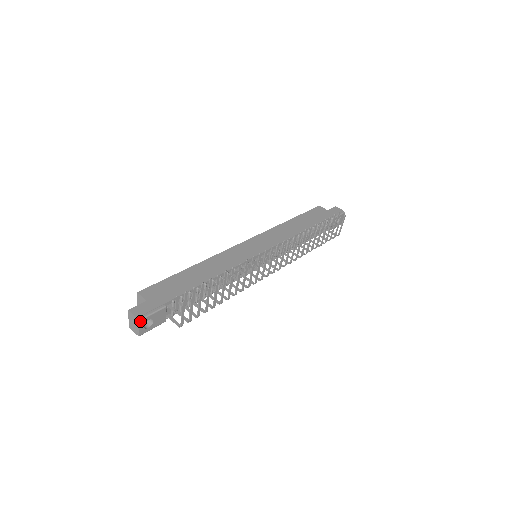
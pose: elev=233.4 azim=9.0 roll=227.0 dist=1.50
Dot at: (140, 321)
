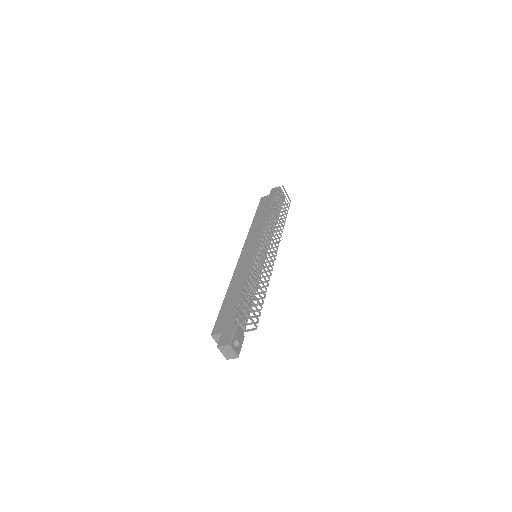
Dot at: (231, 345)
